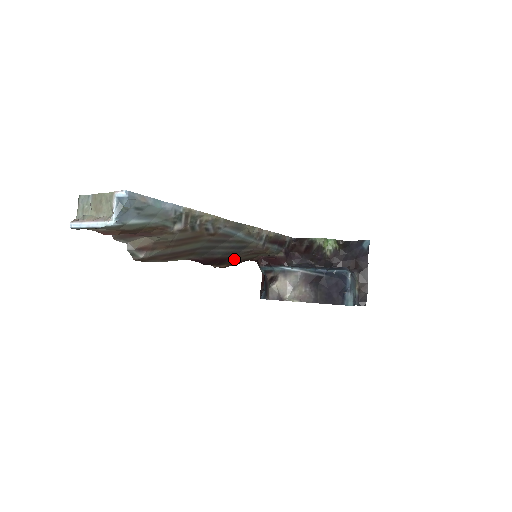
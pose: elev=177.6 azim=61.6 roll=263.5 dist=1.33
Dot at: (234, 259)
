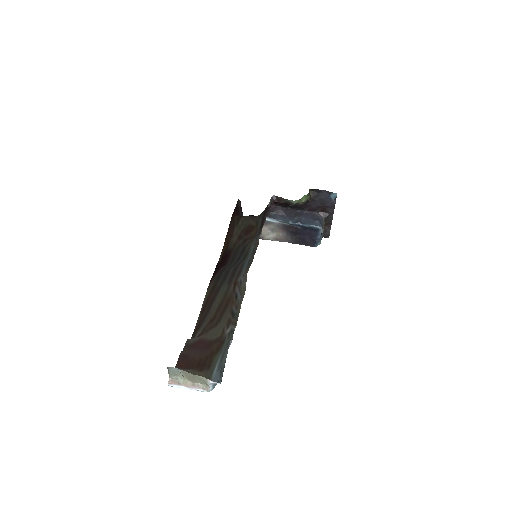
Dot at: (231, 245)
